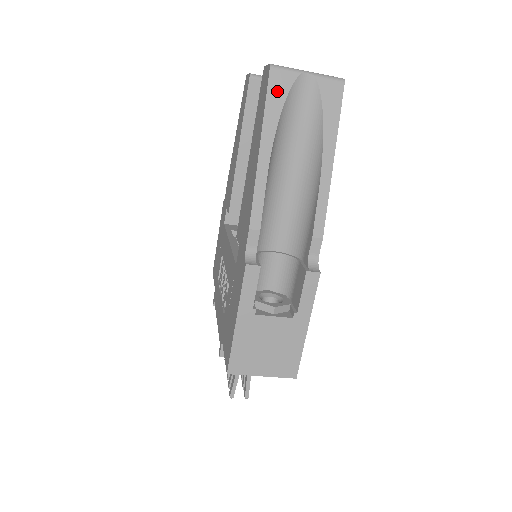
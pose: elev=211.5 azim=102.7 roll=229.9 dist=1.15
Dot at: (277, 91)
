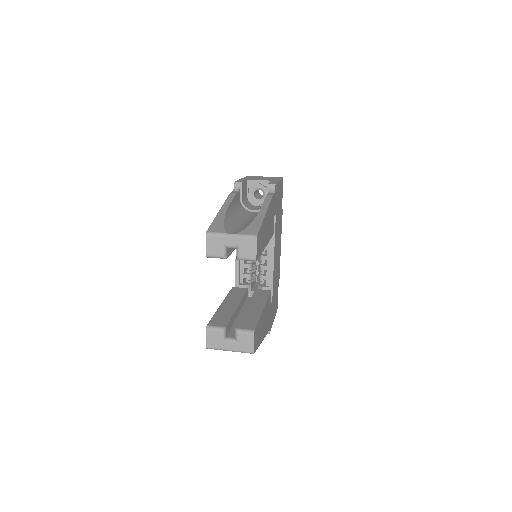
Dot at: occluded
